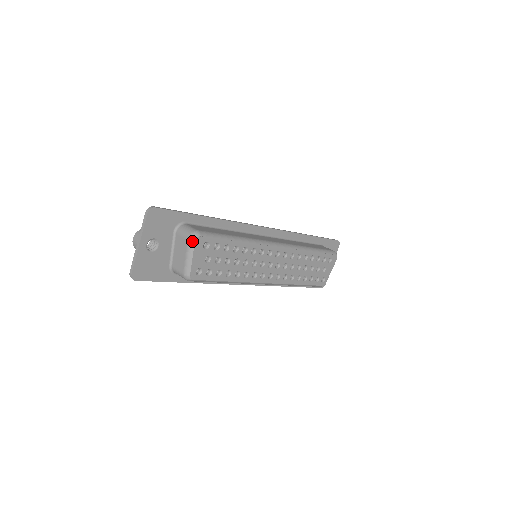
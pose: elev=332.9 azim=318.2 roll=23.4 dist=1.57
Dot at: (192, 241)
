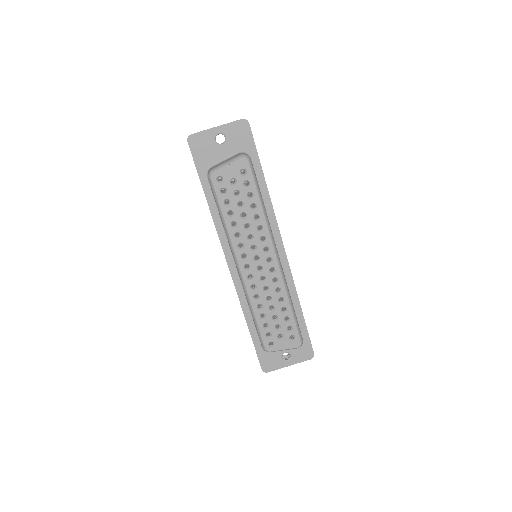
Dot at: (241, 156)
